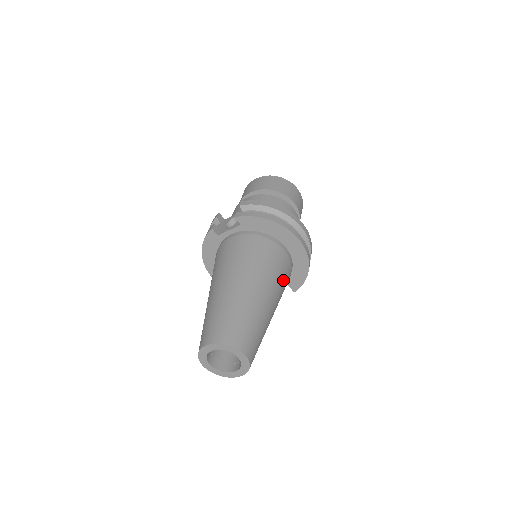
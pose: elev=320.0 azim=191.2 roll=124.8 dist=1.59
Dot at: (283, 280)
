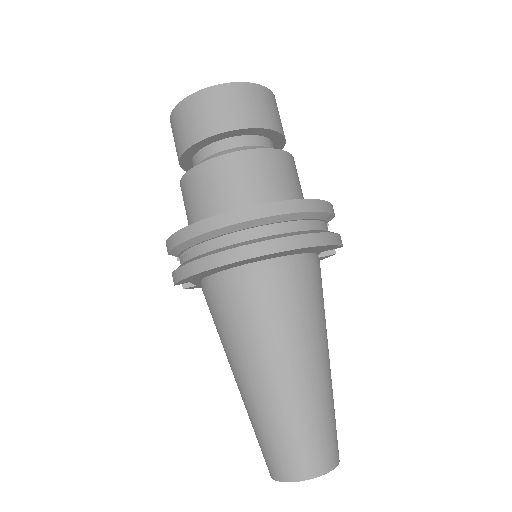
Dot at: (291, 311)
